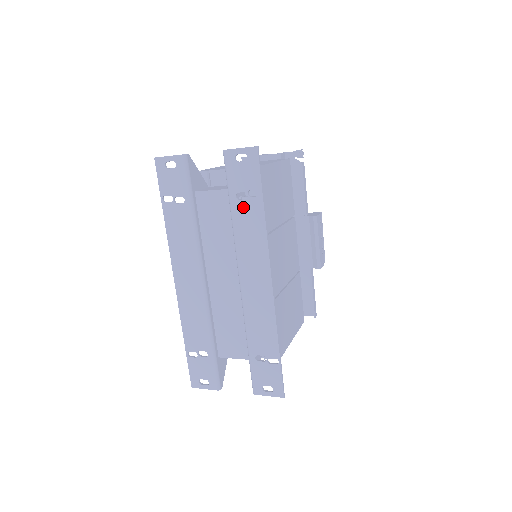
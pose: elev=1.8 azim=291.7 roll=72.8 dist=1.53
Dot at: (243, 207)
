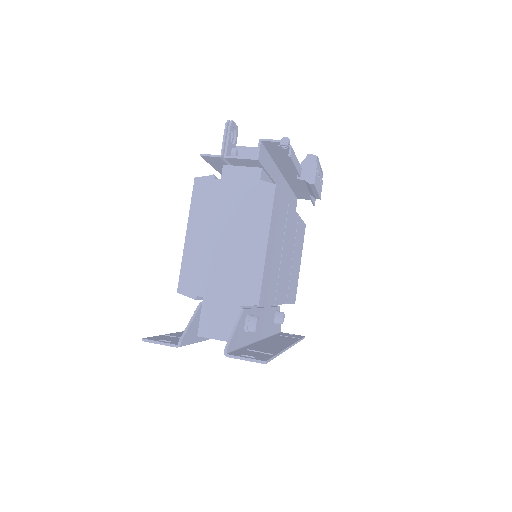
Dot at: occluded
